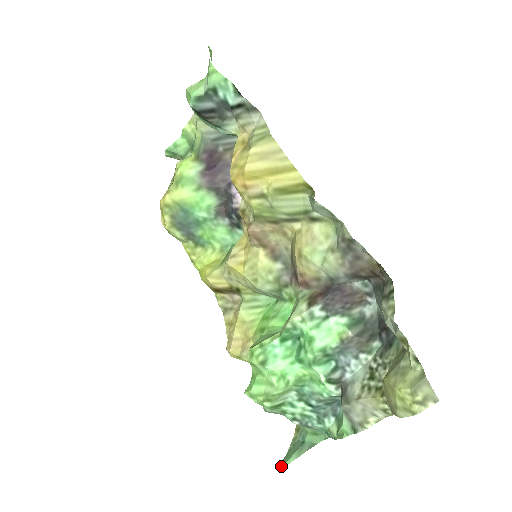
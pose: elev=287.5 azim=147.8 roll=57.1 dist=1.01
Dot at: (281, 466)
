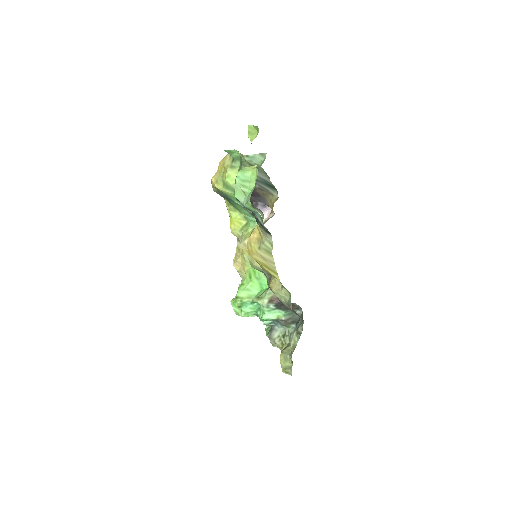
Dot at: occluded
